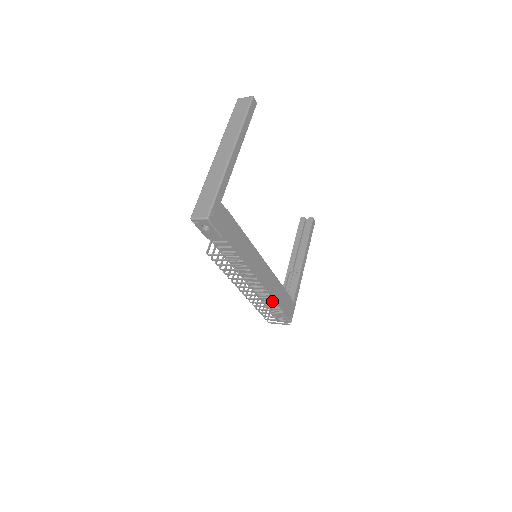
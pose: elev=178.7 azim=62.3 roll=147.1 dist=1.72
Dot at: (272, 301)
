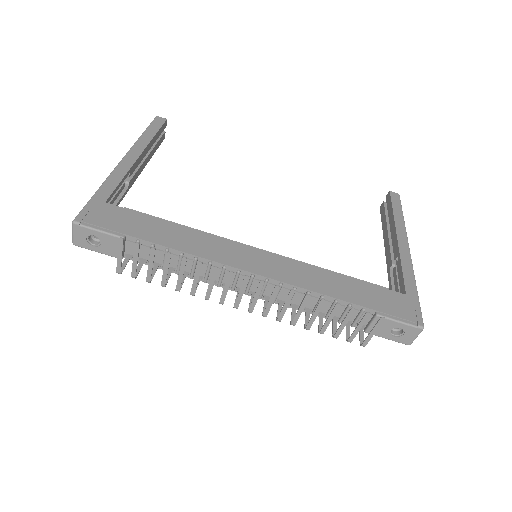
Dot at: (333, 303)
